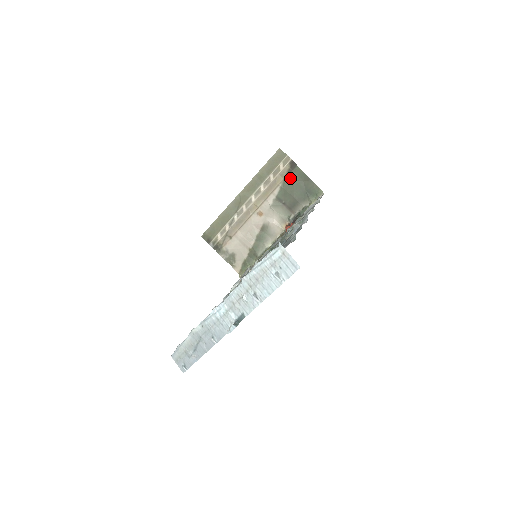
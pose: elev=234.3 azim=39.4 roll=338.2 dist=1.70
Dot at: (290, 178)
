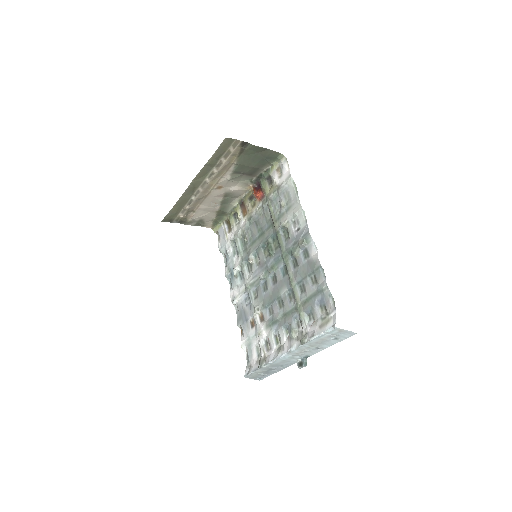
Dot at: (244, 155)
